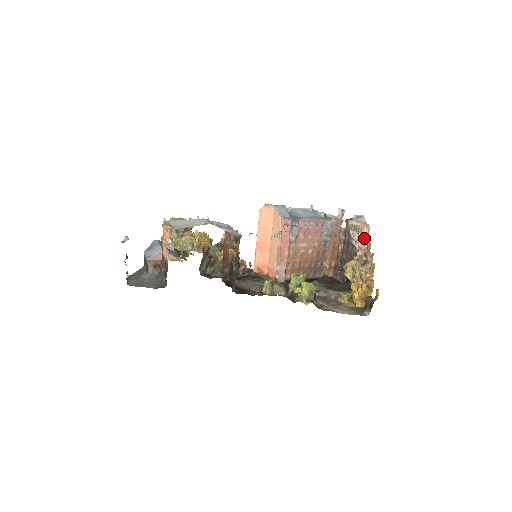
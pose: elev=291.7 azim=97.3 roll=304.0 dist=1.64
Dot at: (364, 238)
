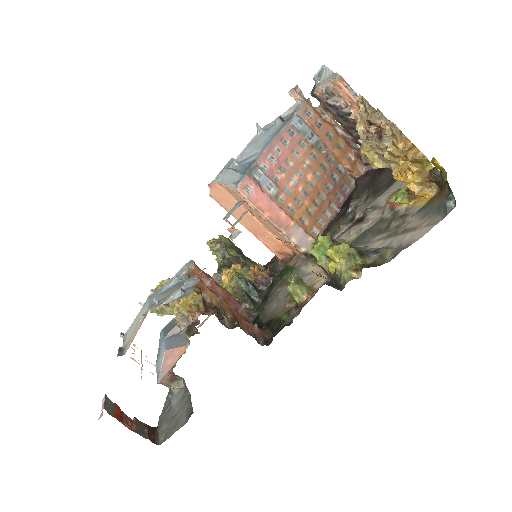
Dot at: (350, 96)
